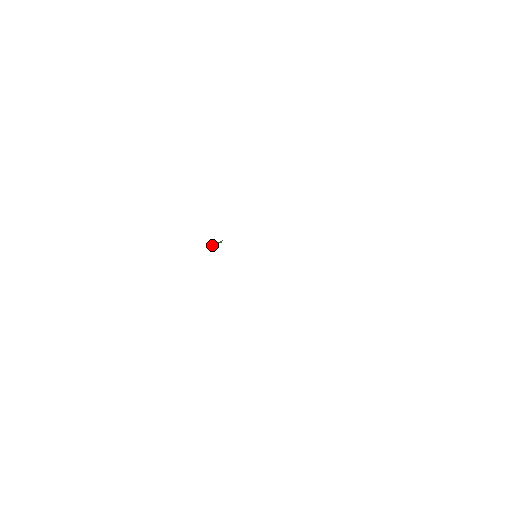
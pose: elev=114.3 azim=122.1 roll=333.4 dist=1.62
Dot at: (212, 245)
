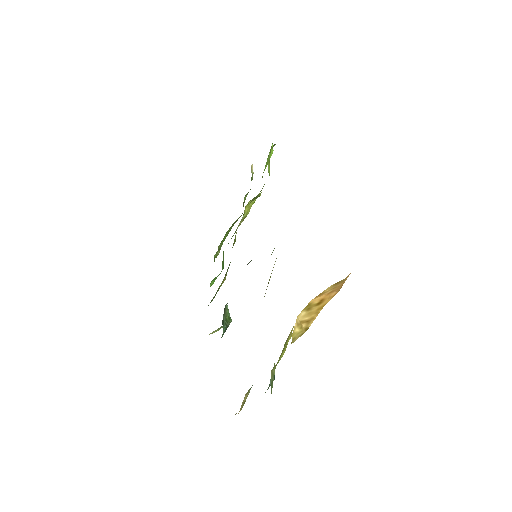
Dot at: (226, 325)
